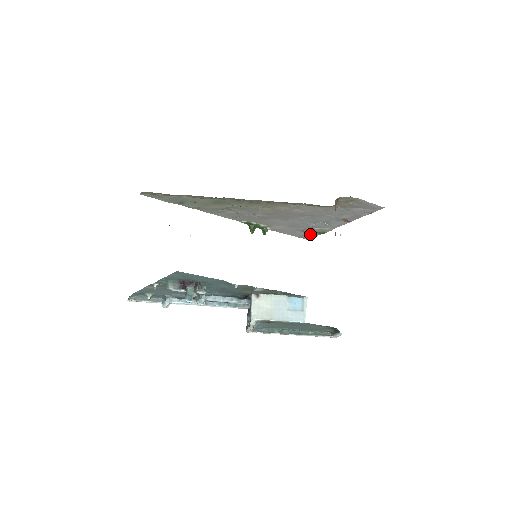
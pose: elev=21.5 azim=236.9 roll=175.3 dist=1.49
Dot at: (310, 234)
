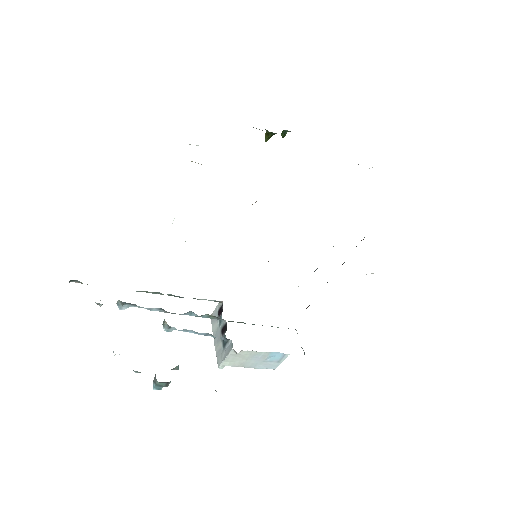
Dot at: occluded
